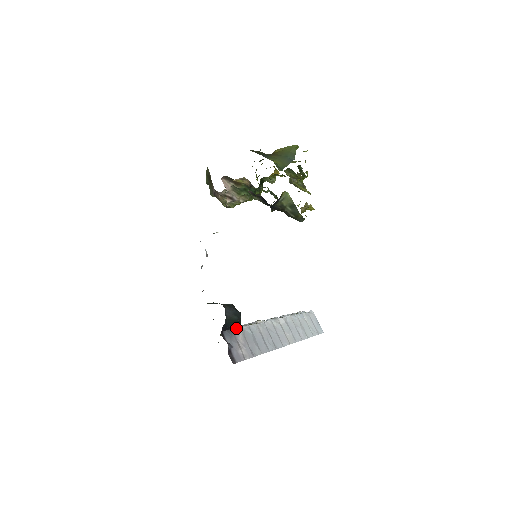
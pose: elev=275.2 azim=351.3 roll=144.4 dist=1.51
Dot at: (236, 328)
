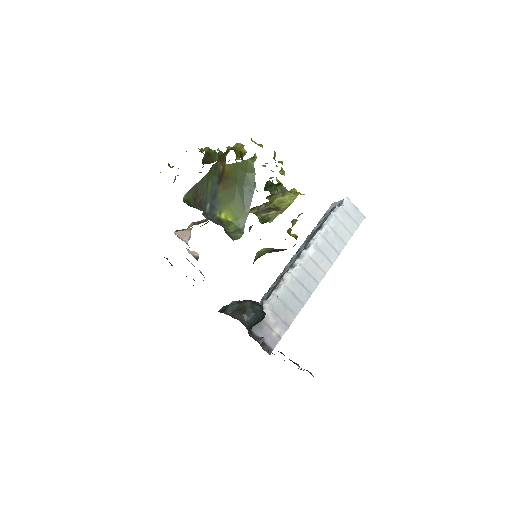
Dot at: (263, 310)
